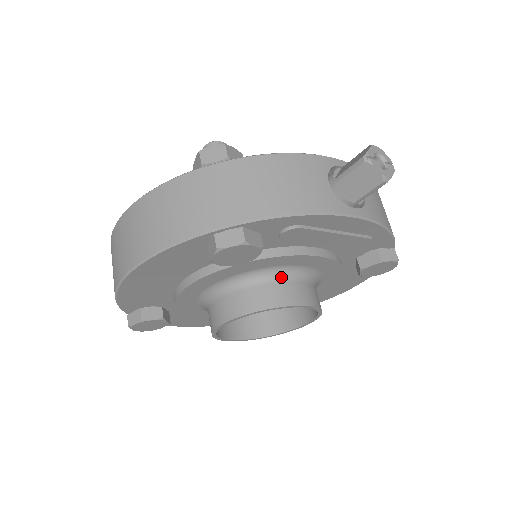
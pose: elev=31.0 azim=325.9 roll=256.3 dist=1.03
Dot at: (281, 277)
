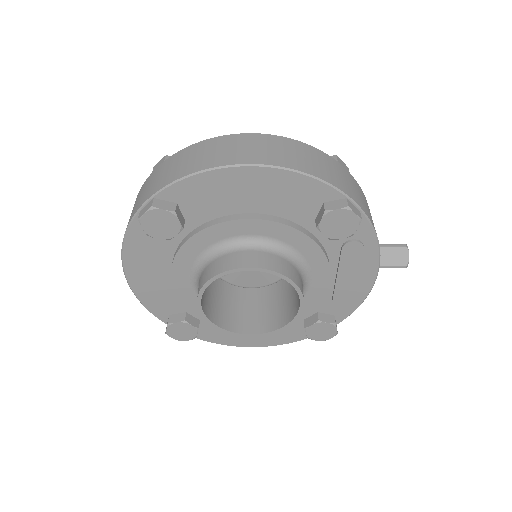
Dot at: (302, 275)
